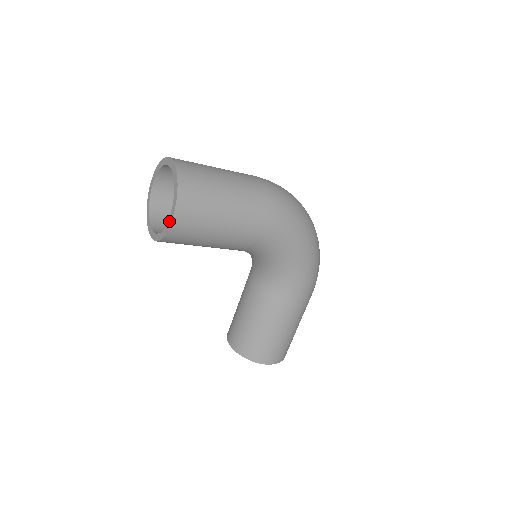
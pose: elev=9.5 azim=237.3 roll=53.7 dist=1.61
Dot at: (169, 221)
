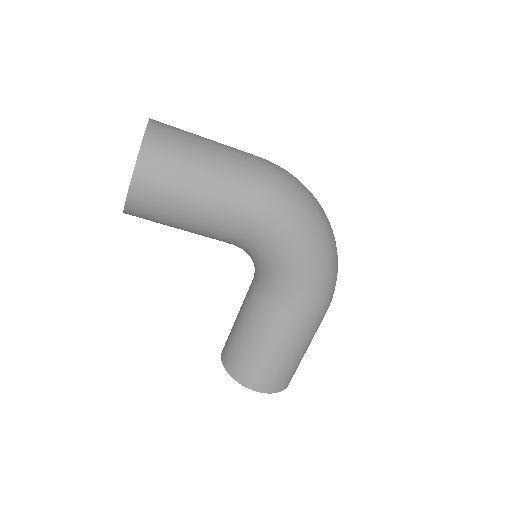
Dot at: (129, 187)
